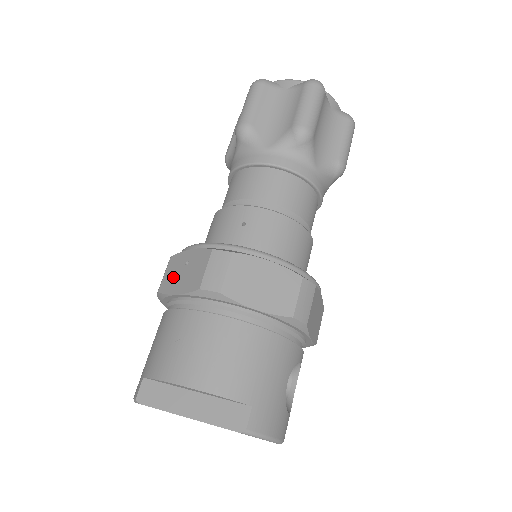
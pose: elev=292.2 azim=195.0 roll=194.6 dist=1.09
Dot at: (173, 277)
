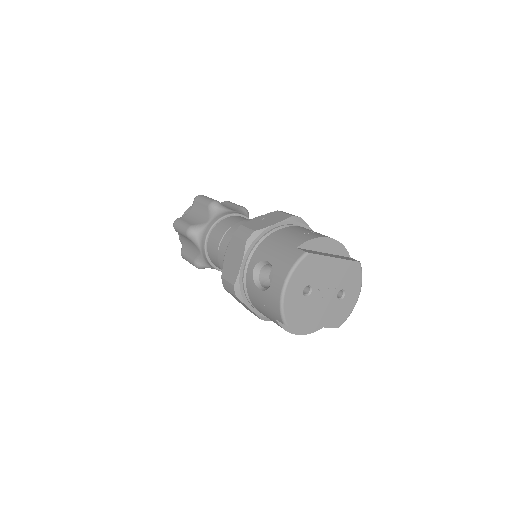
Dot at: (260, 224)
